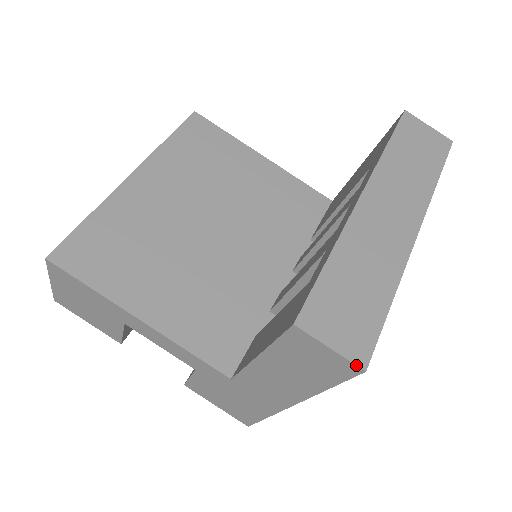
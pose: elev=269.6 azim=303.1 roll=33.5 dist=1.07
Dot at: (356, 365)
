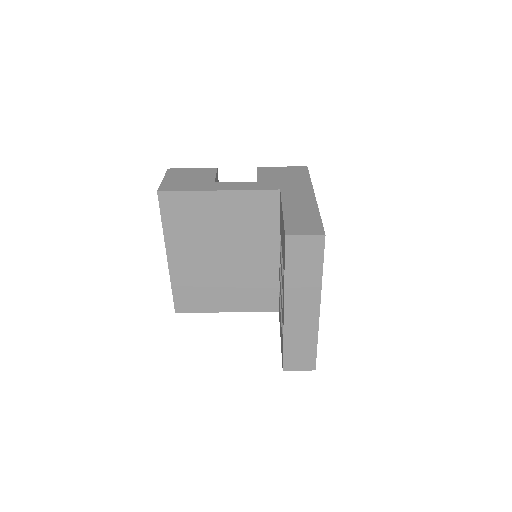
Dot at: (311, 370)
